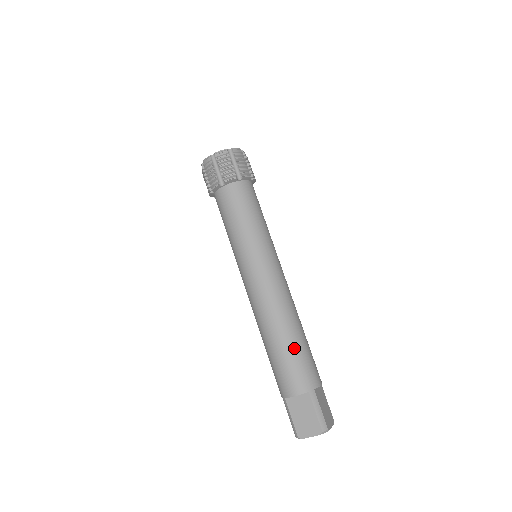
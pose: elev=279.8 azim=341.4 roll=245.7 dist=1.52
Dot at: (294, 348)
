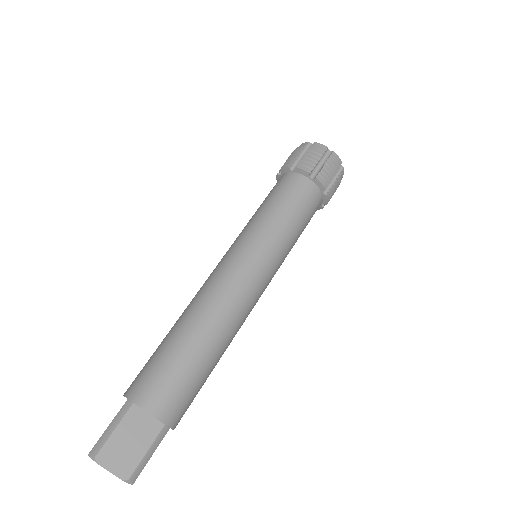
Dot at: (167, 345)
